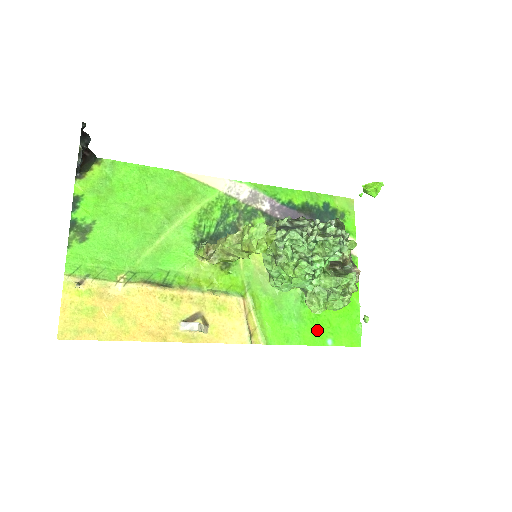
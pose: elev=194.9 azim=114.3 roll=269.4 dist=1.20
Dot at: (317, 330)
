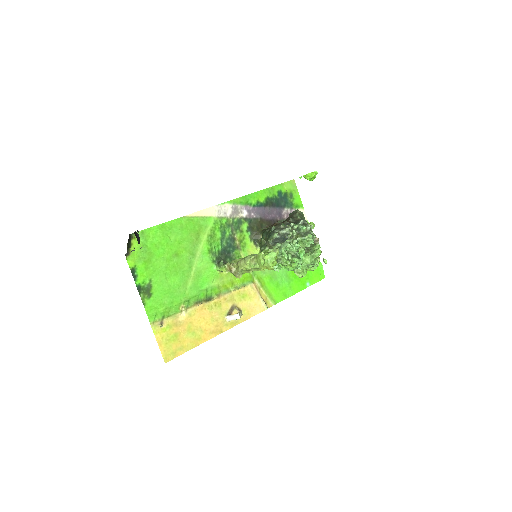
Dot at: (299, 281)
